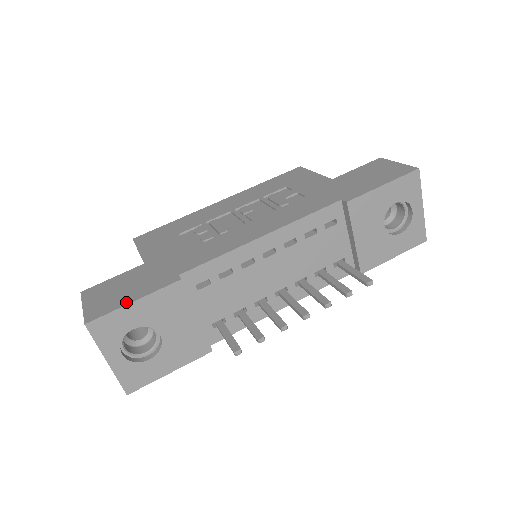
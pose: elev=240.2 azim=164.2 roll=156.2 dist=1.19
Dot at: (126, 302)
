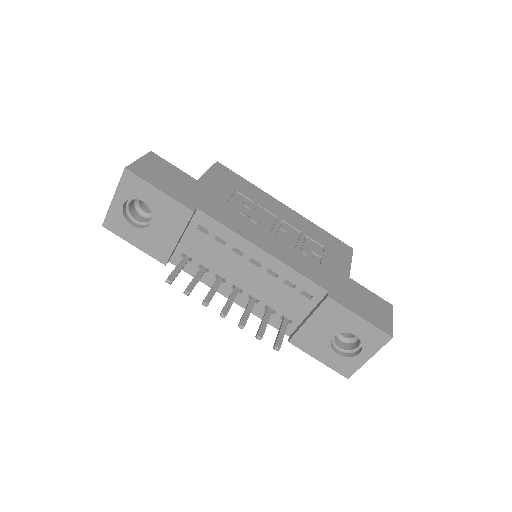
Dot at: (156, 185)
